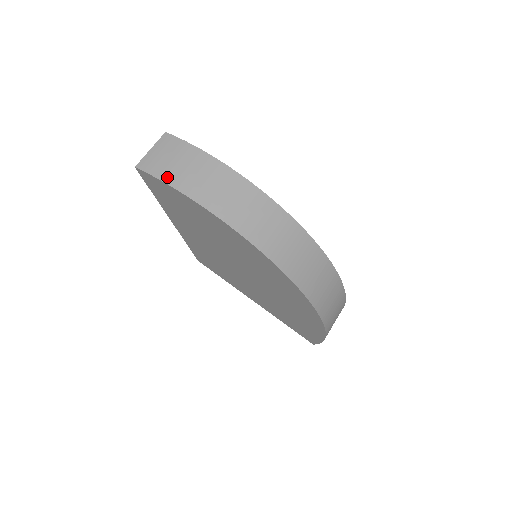
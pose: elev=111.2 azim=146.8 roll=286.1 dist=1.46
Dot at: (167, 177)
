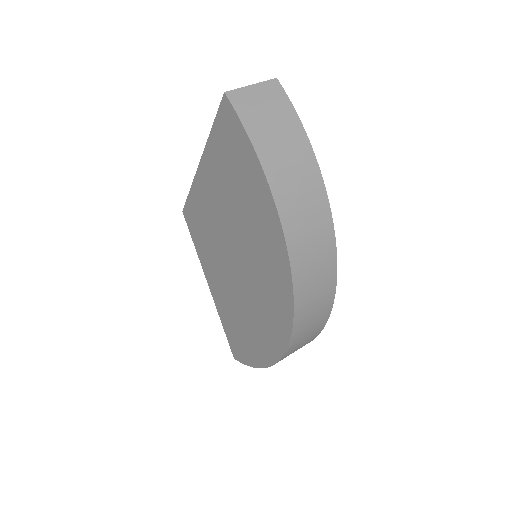
Dot at: (254, 132)
